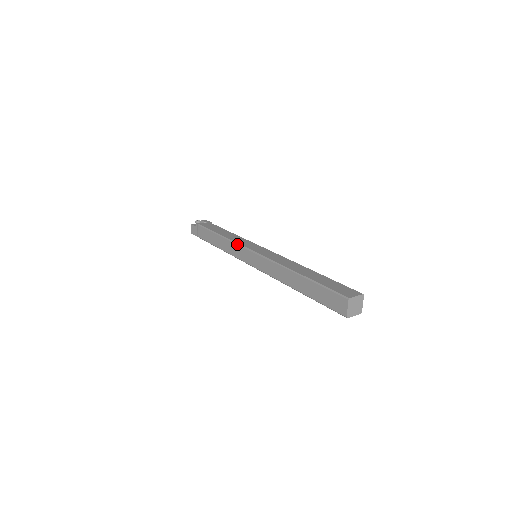
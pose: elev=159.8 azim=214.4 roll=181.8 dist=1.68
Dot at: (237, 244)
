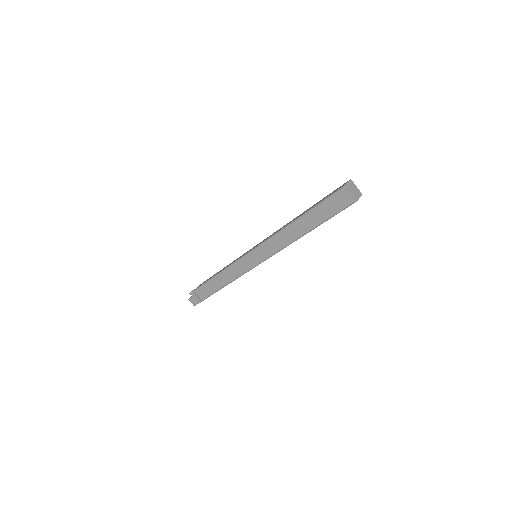
Dot at: (235, 262)
